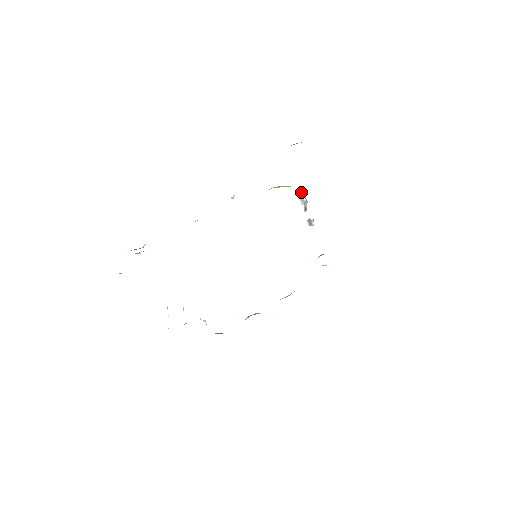
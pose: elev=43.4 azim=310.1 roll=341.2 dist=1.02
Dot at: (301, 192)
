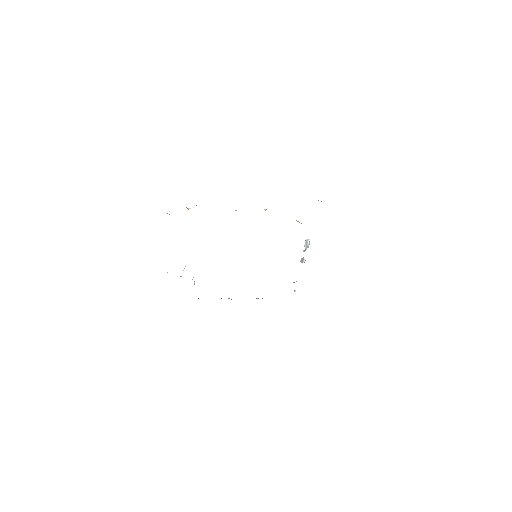
Dot at: occluded
